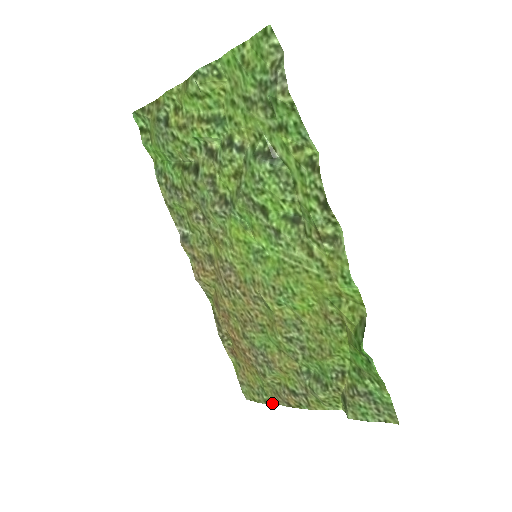
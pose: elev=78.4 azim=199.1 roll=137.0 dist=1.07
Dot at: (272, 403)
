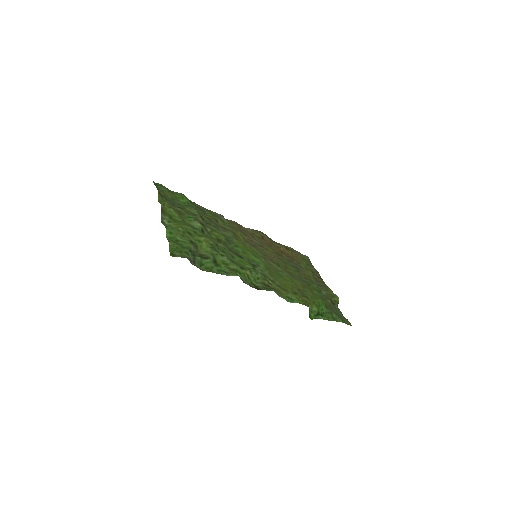
Dot at: (316, 270)
